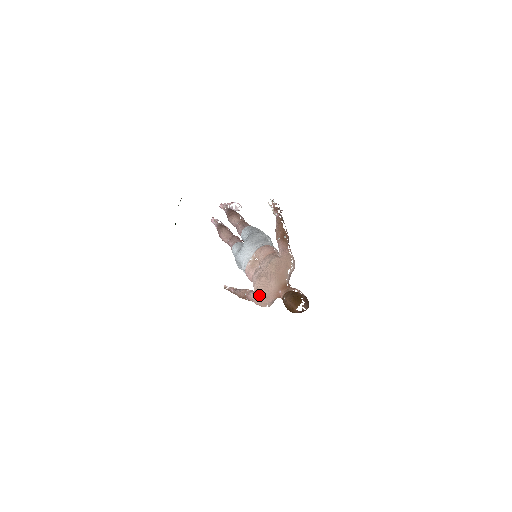
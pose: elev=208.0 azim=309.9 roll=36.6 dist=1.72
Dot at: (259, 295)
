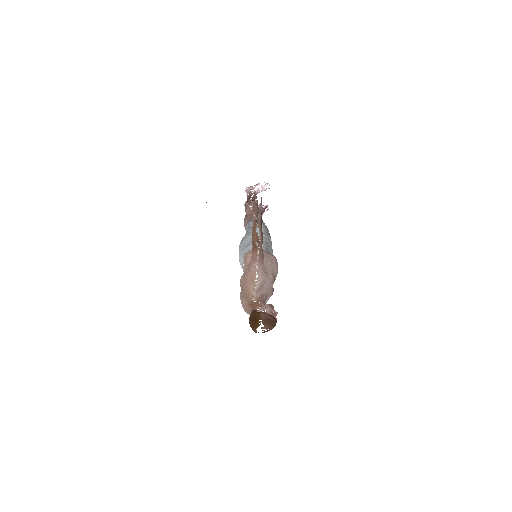
Dot at: occluded
